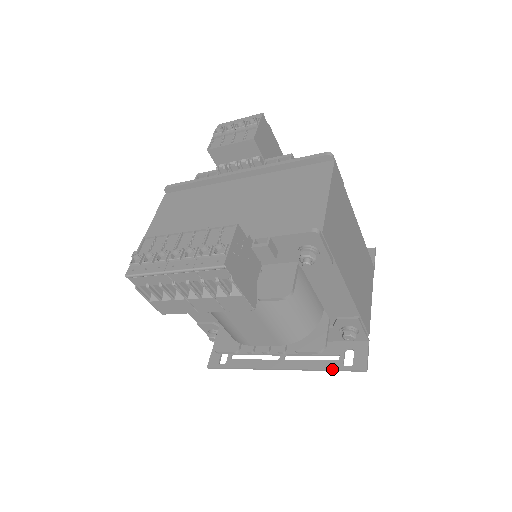
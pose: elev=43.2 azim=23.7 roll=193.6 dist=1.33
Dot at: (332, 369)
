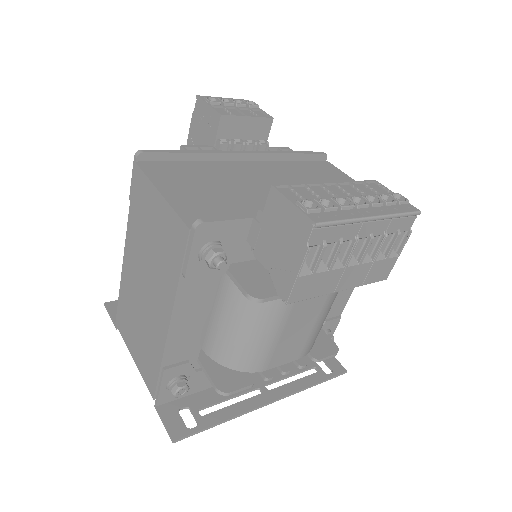
Dot at: (321, 381)
